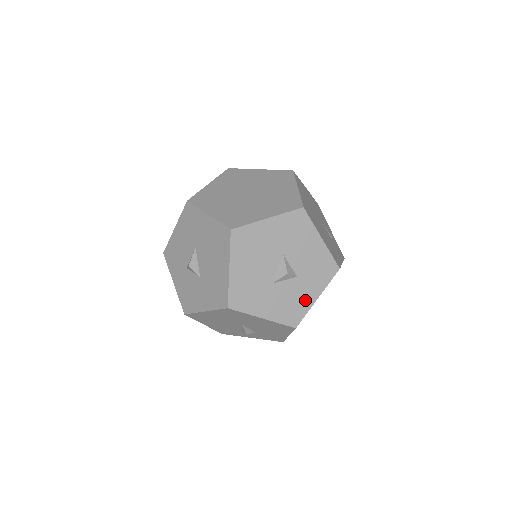
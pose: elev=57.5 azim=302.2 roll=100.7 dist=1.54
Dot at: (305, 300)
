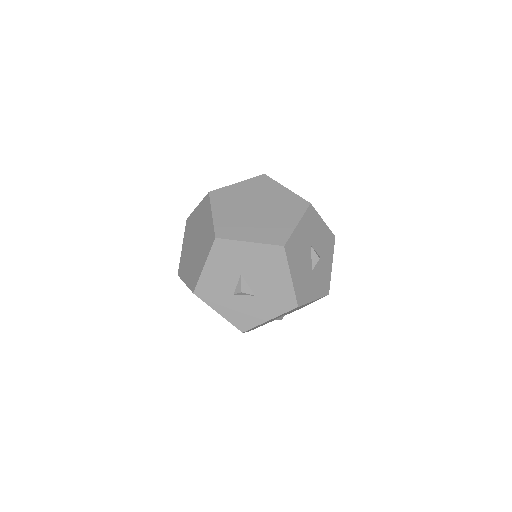
Dot at: (328, 271)
